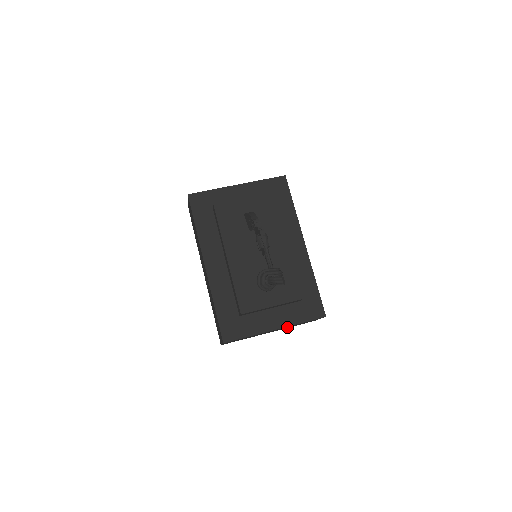
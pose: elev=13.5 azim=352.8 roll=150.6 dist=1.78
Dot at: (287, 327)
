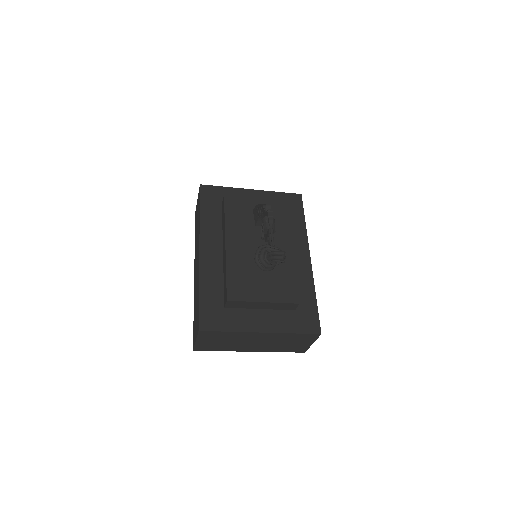
Dot at: (274, 344)
